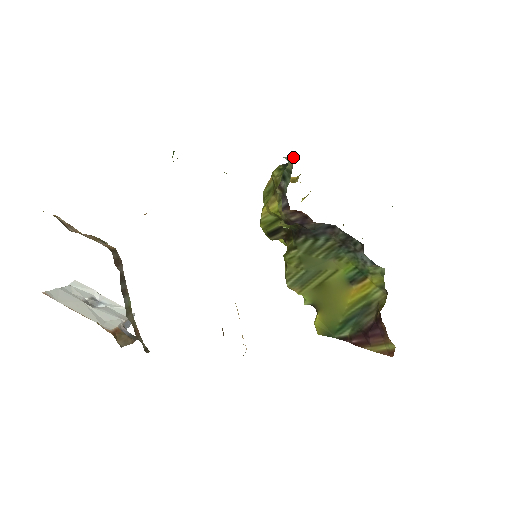
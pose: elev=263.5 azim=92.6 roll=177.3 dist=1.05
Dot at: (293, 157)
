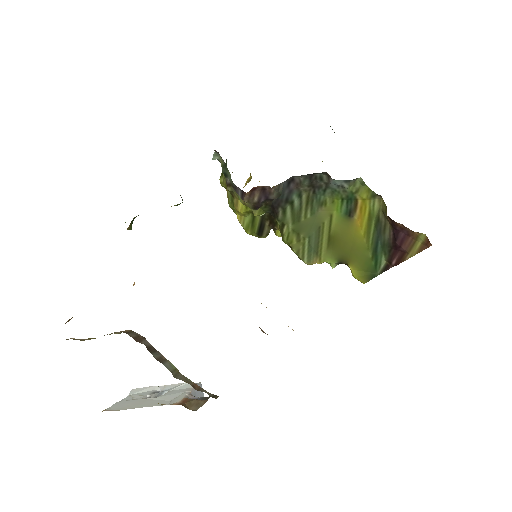
Dot at: (216, 152)
